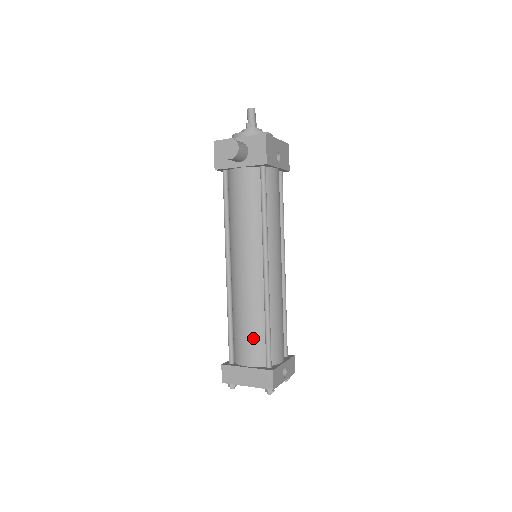
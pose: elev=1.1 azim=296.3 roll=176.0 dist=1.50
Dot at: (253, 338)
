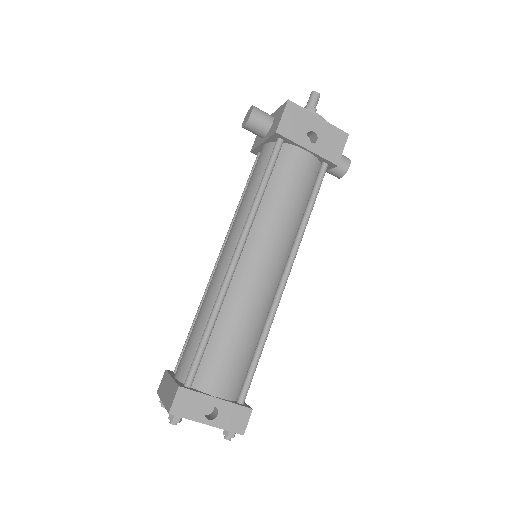
Dot at: (192, 342)
